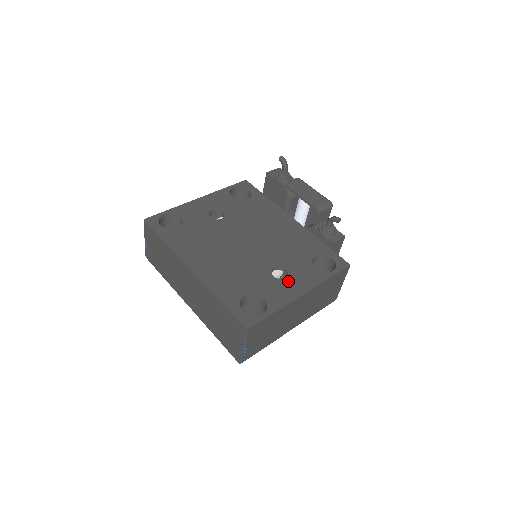
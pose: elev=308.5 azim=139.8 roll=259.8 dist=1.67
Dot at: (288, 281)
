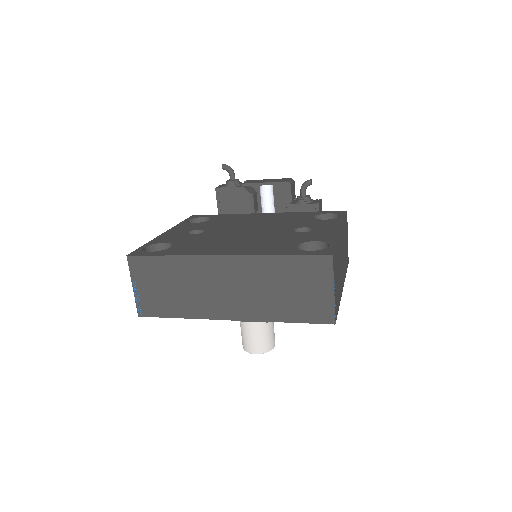
Dot at: (317, 230)
